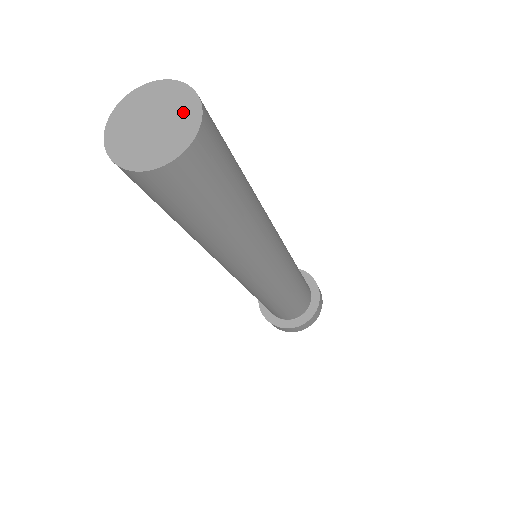
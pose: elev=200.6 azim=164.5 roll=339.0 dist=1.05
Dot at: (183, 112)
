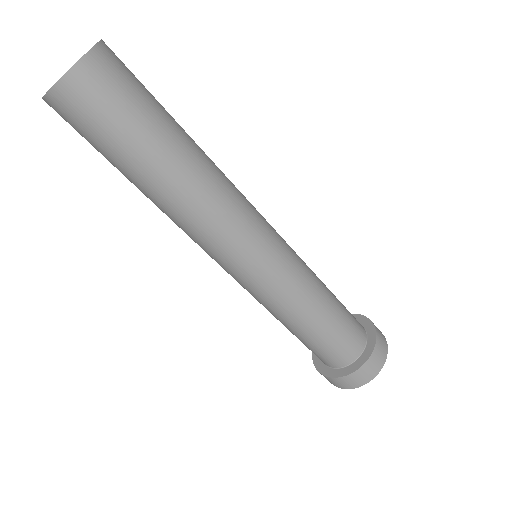
Dot at: occluded
